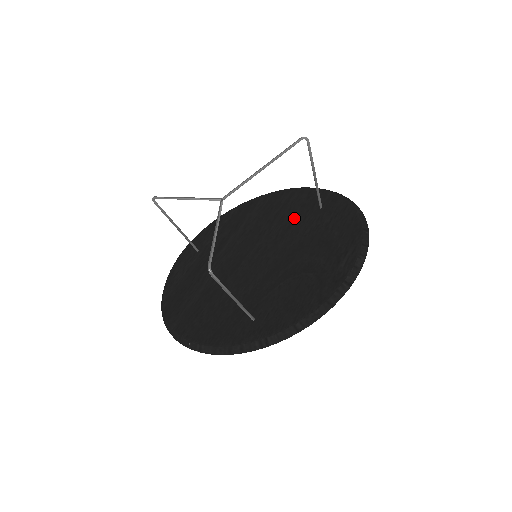
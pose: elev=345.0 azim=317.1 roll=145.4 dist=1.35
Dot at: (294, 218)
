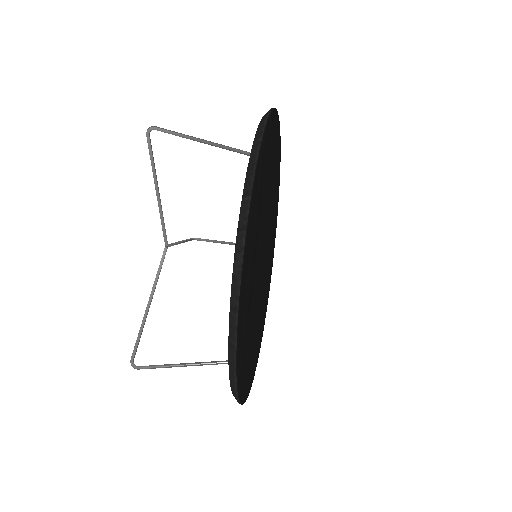
Dot at: occluded
